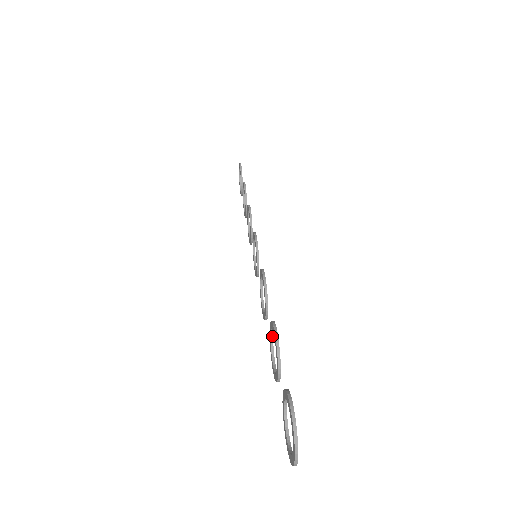
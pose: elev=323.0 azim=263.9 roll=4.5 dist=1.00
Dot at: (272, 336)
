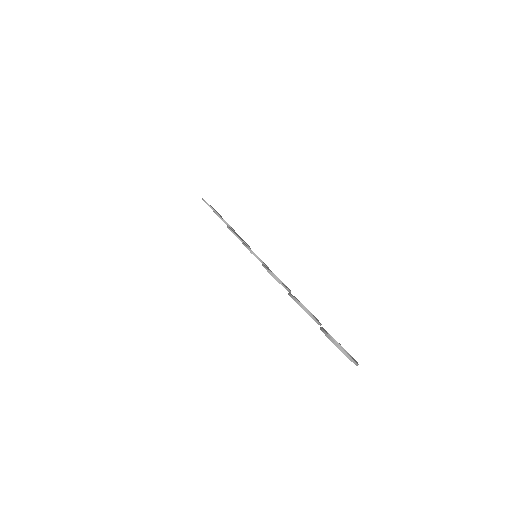
Dot at: occluded
